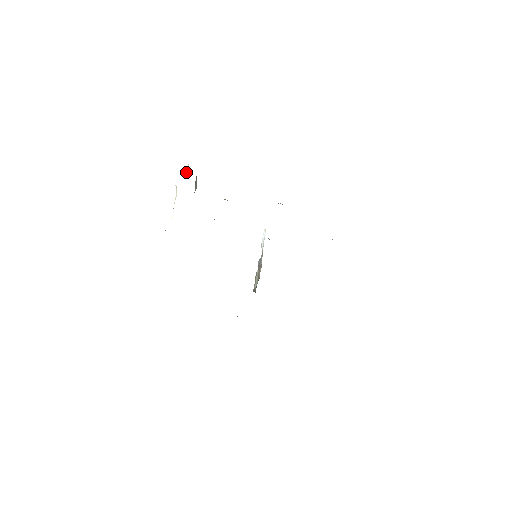
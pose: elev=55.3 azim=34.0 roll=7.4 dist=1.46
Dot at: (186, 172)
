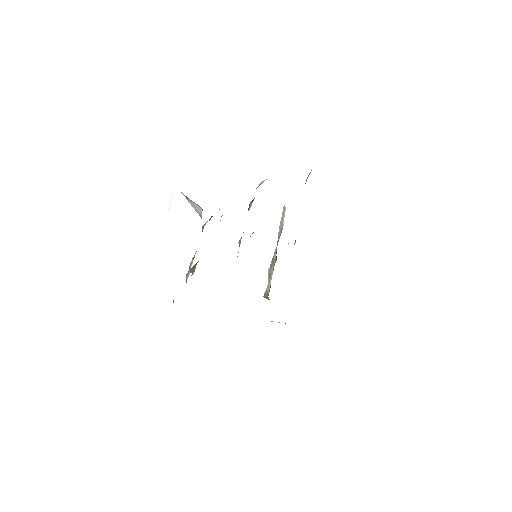
Dot at: occluded
